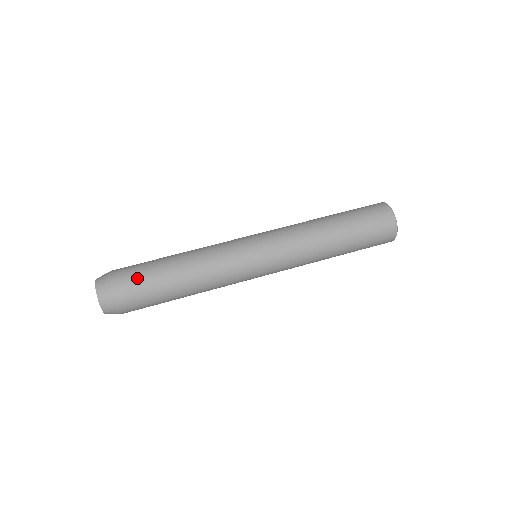
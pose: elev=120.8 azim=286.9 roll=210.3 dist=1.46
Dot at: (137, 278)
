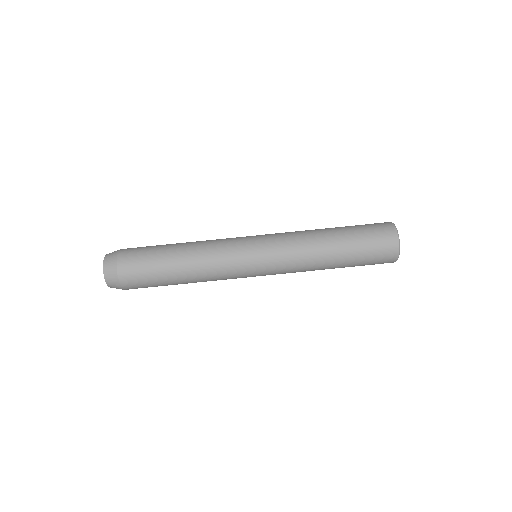
Dot at: (141, 254)
